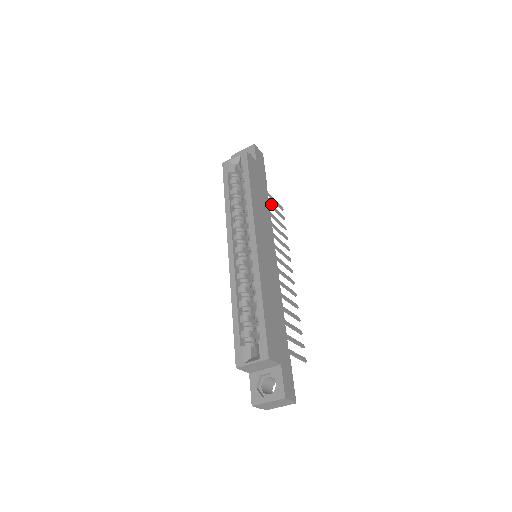
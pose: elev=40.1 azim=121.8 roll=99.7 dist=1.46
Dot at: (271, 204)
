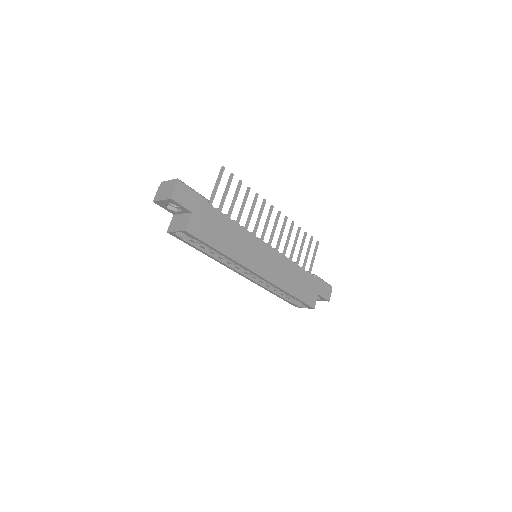
Dot at: (222, 198)
